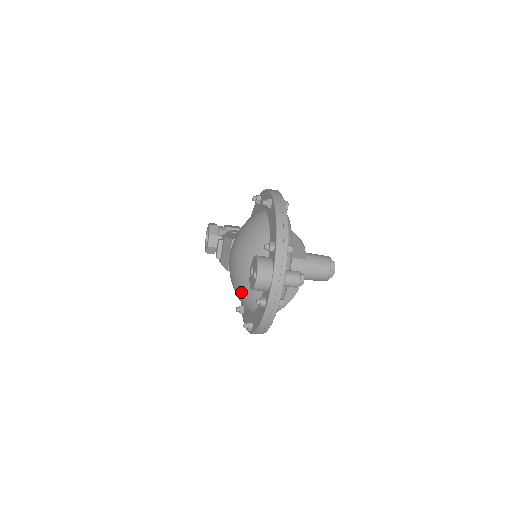
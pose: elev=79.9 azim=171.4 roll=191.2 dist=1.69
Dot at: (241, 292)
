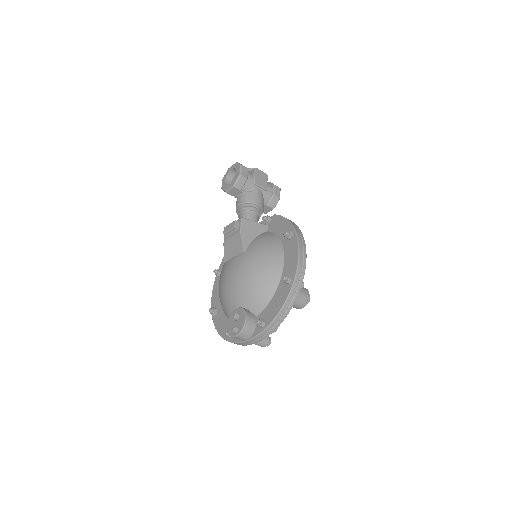
Dot at: (222, 299)
